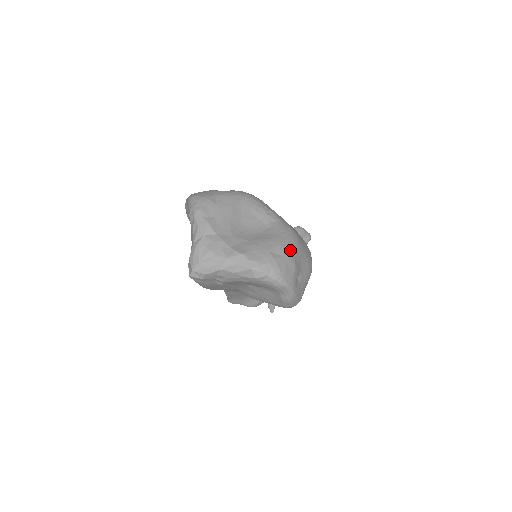
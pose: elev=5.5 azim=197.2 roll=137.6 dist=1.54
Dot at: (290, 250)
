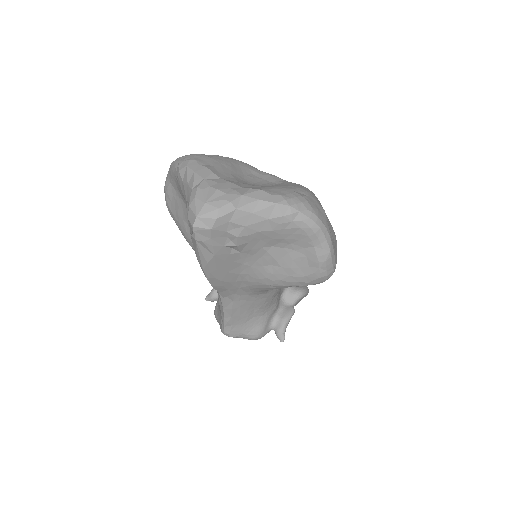
Dot at: (314, 196)
